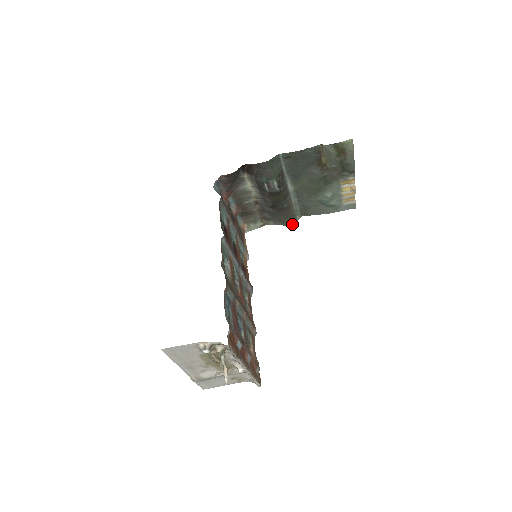
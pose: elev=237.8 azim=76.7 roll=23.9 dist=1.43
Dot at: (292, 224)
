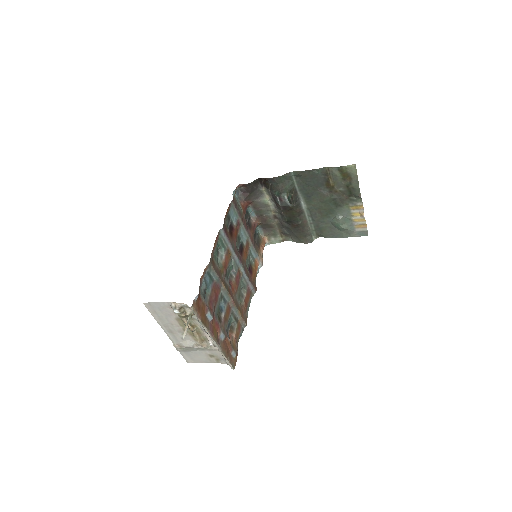
Dot at: occluded
